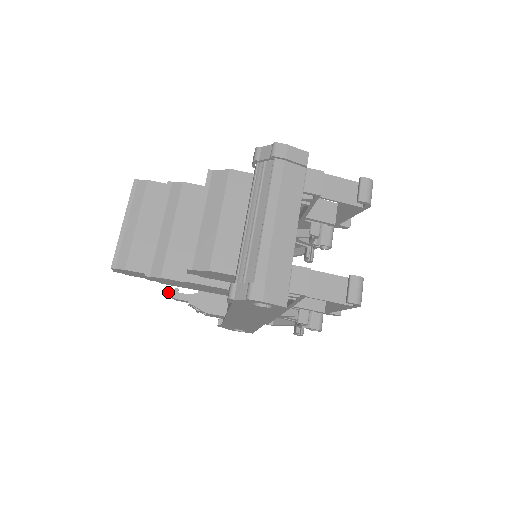
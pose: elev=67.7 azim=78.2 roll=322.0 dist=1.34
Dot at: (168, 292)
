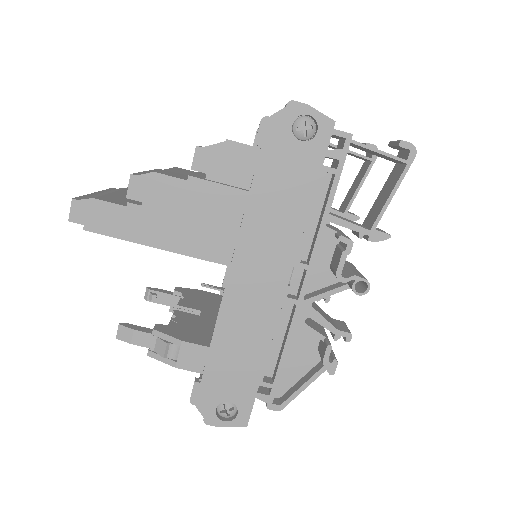
Dot at: (121, 323)
